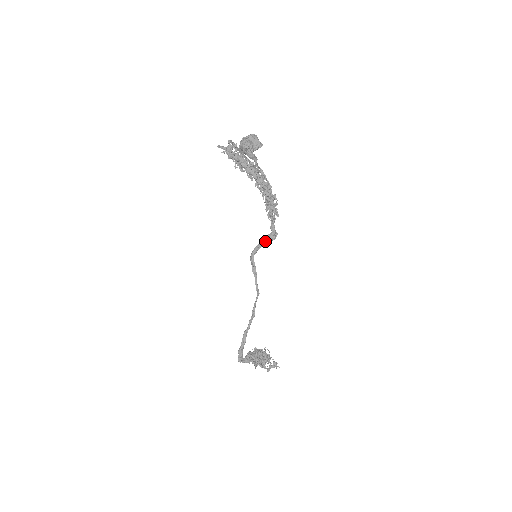
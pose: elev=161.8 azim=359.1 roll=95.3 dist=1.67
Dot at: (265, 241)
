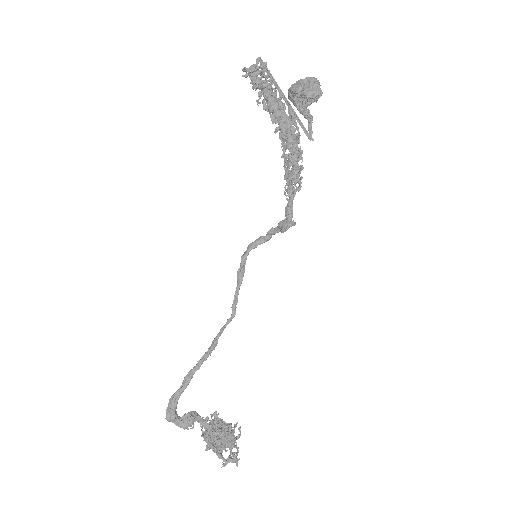
Dot at: (272, 231)
